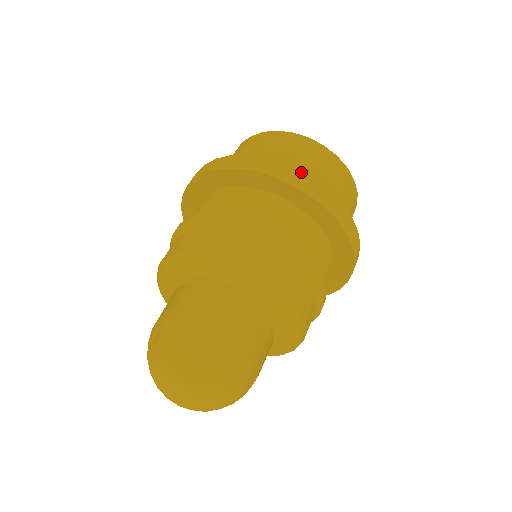
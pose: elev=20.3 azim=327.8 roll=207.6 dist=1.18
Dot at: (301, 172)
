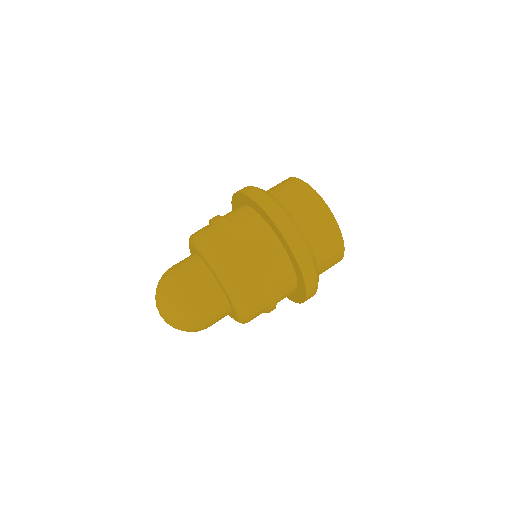
Dot at: (291, 224)
